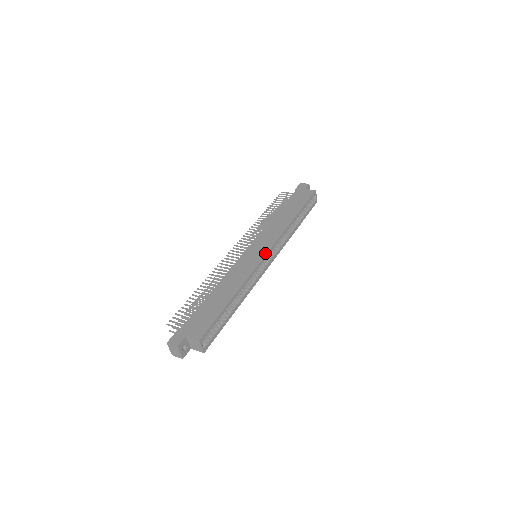
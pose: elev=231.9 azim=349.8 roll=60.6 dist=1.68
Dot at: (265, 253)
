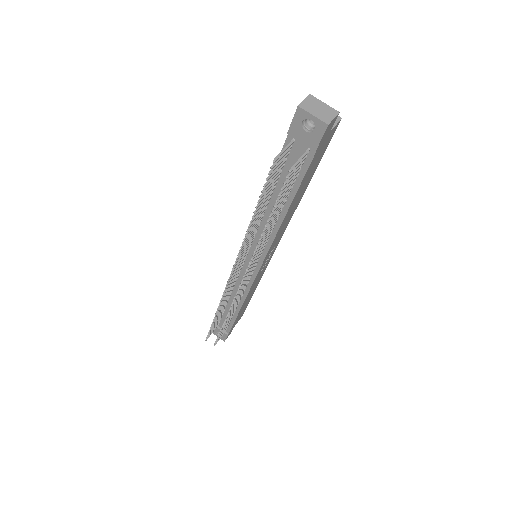
Dot at: occluded
